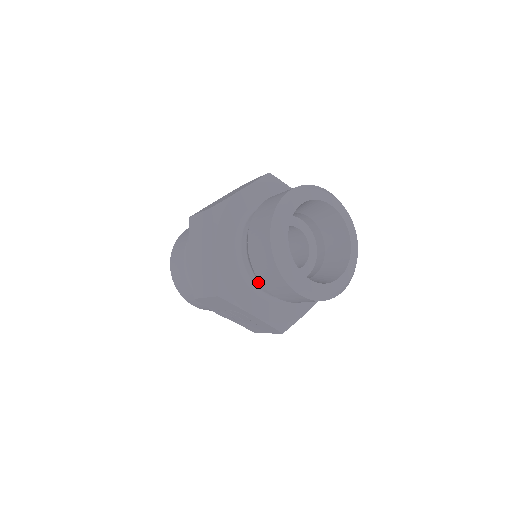
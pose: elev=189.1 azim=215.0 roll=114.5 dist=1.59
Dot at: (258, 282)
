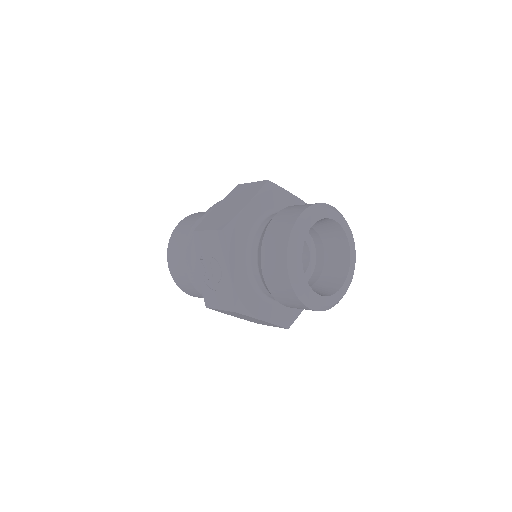
Dot at: (256, 251)
